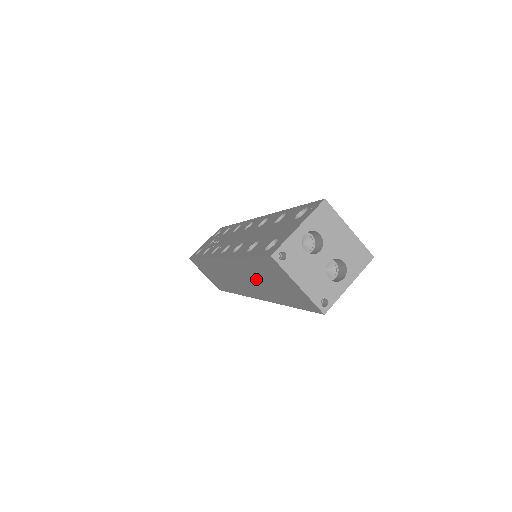
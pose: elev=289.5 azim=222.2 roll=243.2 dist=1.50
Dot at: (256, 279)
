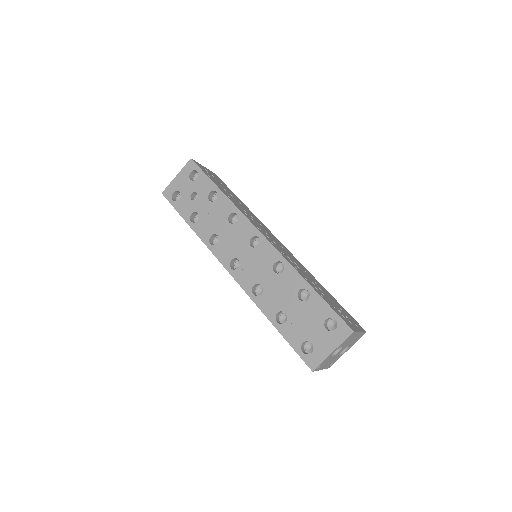
Dot at: occluded
